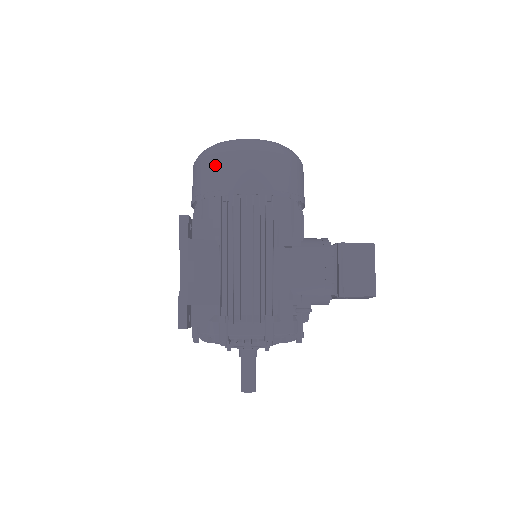
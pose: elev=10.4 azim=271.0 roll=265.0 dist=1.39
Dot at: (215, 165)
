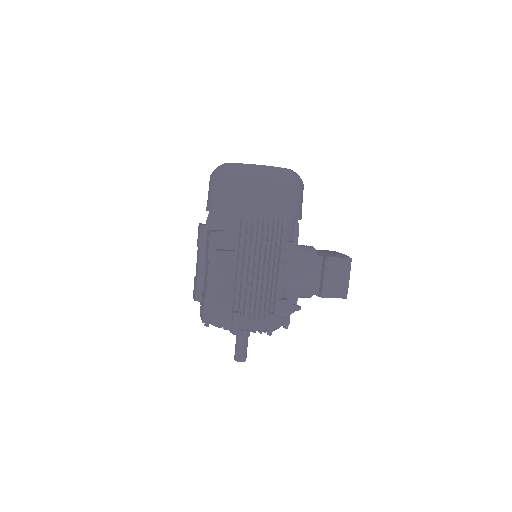
Dot at: (240, 188)
